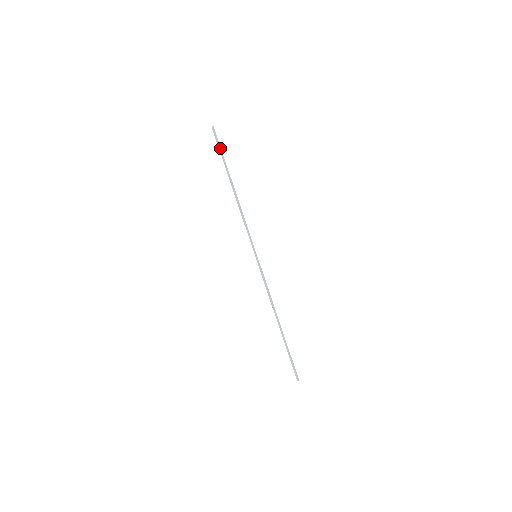
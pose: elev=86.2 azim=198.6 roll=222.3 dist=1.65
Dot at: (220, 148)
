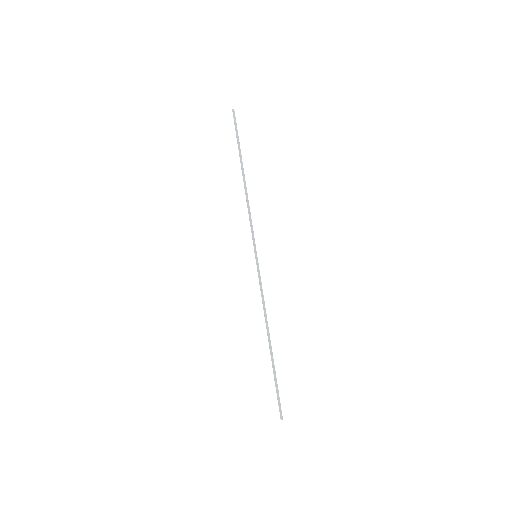
Dot at: (237, 132)
